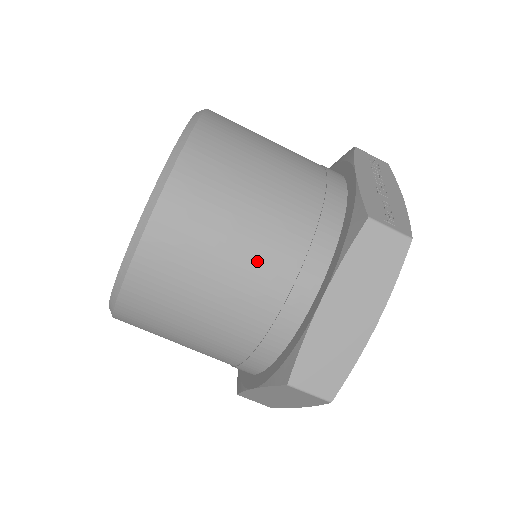
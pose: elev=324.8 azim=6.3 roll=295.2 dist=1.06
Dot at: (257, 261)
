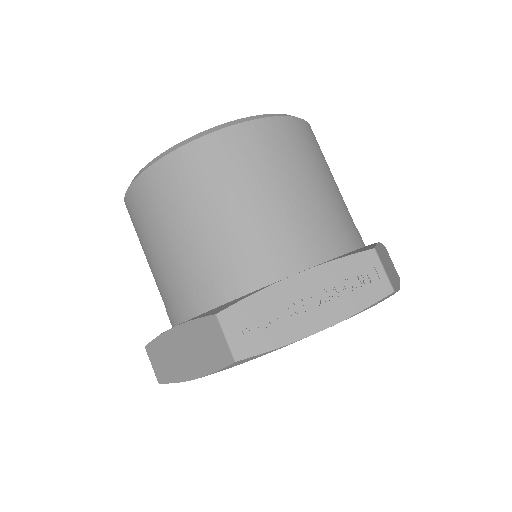
Dot at: (168, 265)
